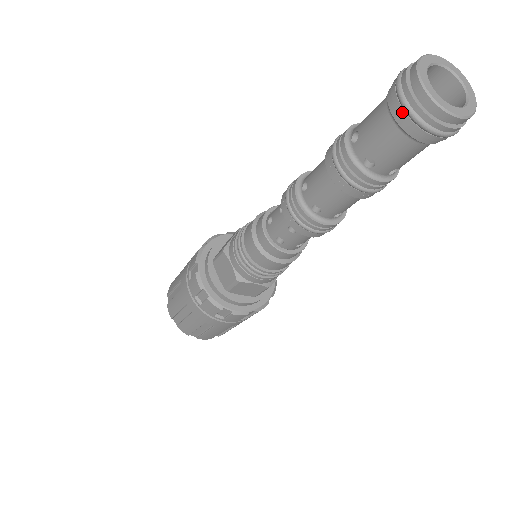
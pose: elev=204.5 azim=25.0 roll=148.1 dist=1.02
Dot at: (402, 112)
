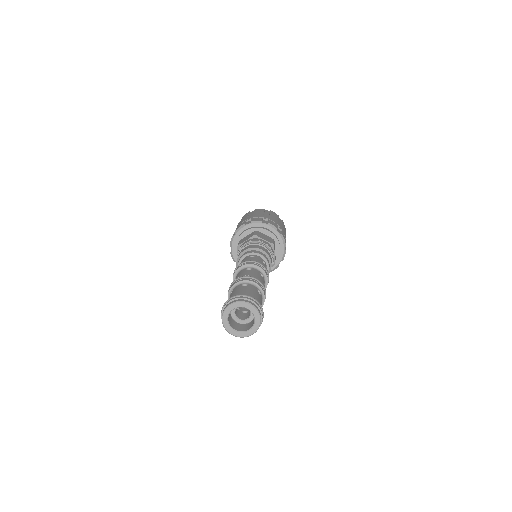
Dot at: occluded
